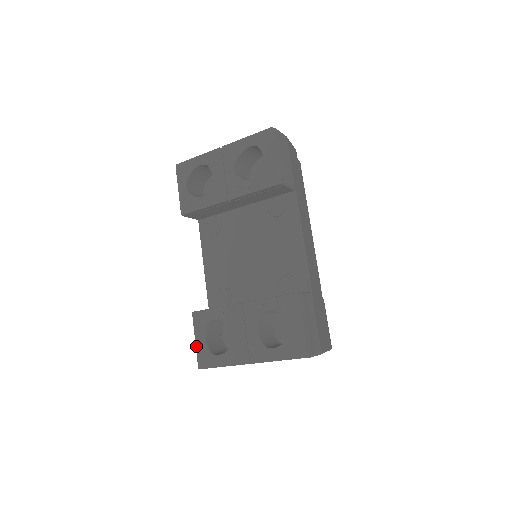
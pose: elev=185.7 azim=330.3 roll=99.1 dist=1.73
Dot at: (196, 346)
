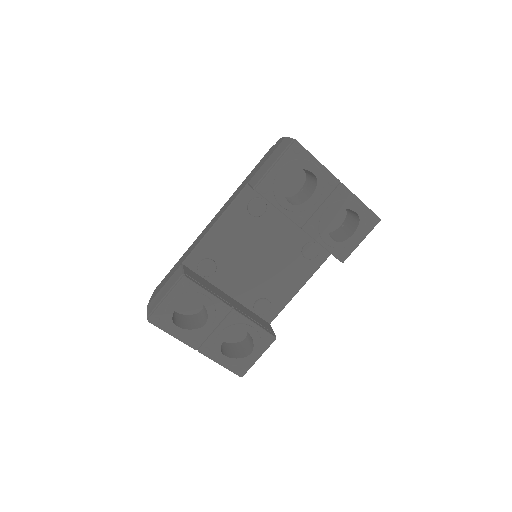
Dot at: (162, 304)
